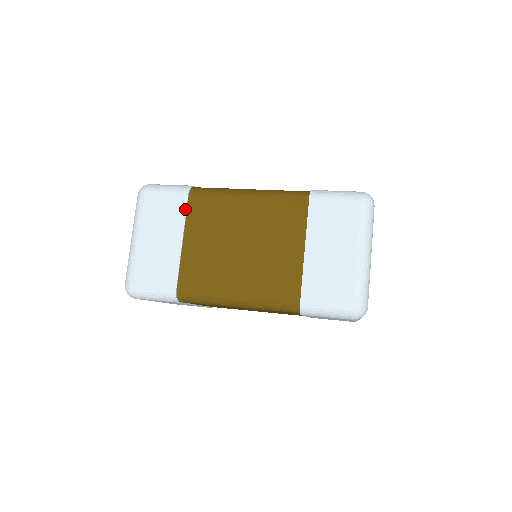
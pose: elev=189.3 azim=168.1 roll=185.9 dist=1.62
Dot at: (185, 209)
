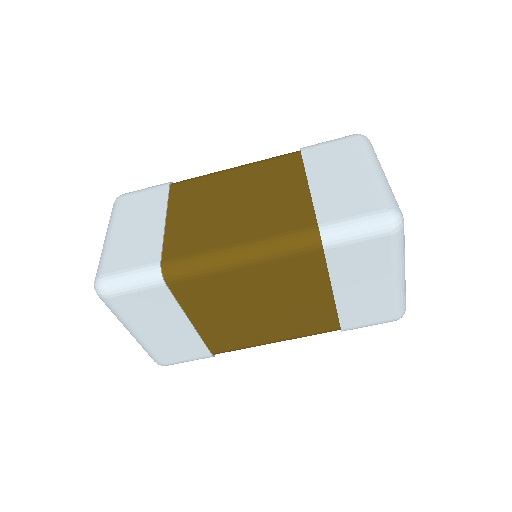
Dot at: (167, 195)
